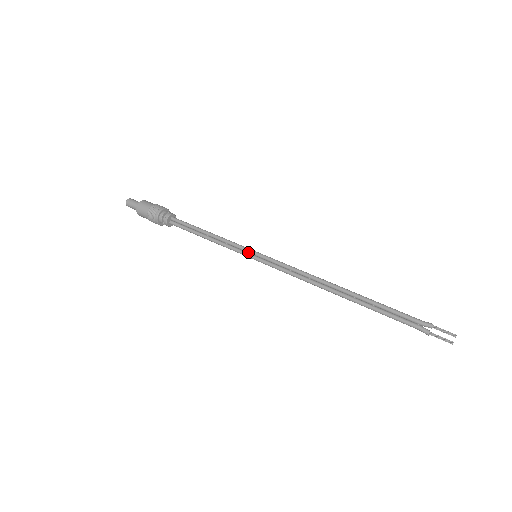
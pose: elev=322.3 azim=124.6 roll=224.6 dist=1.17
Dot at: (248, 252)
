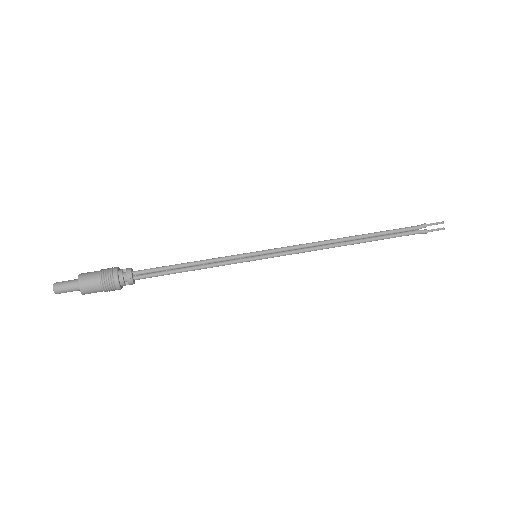
Dot at: (246, 257)
